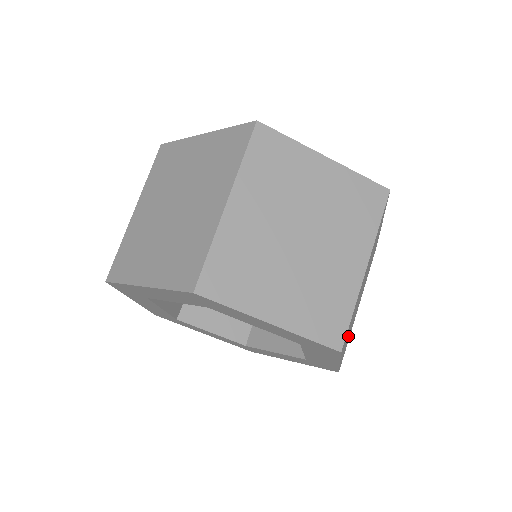
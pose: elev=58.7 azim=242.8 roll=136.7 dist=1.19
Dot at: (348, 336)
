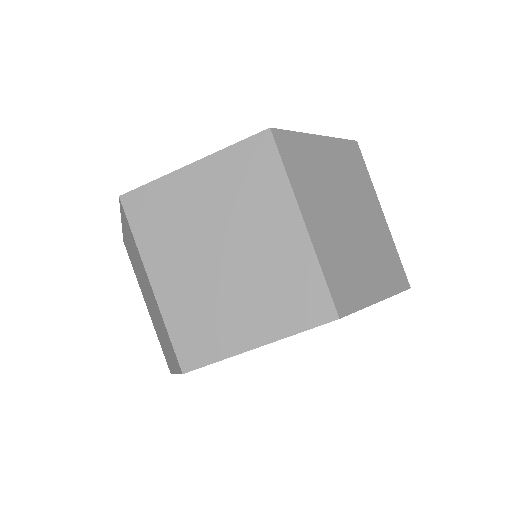
Dot at: (374, 266)
